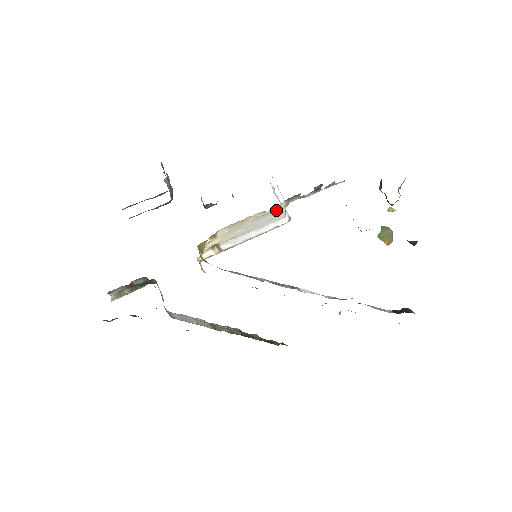
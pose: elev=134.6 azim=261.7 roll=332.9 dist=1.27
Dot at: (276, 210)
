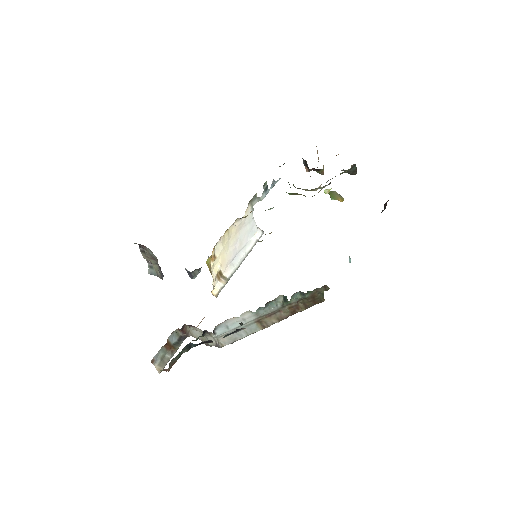
Dot at: (247, 218)
